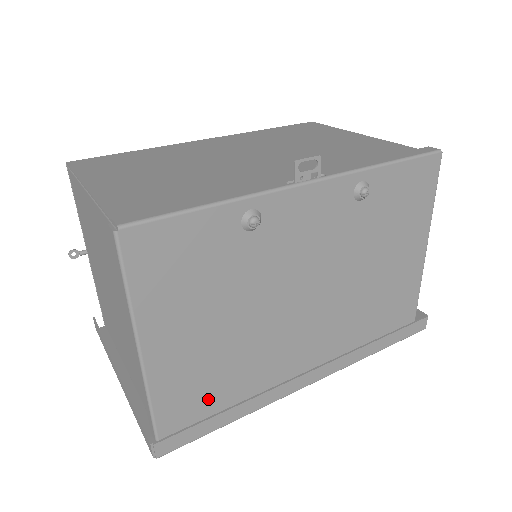
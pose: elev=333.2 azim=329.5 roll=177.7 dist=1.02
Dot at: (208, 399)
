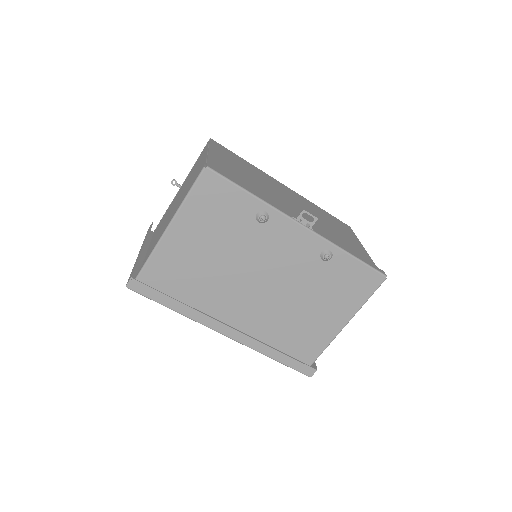
Dot at: (172, 286)
